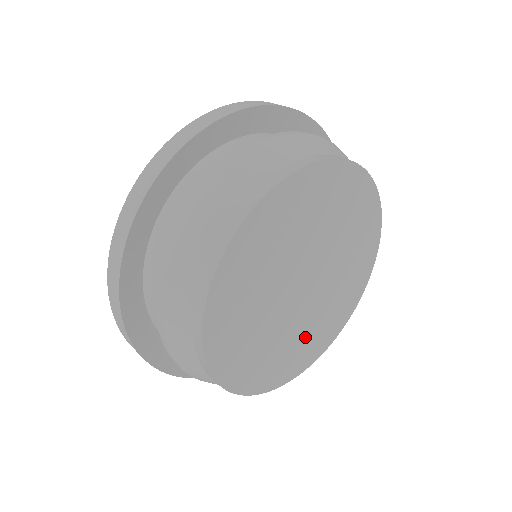
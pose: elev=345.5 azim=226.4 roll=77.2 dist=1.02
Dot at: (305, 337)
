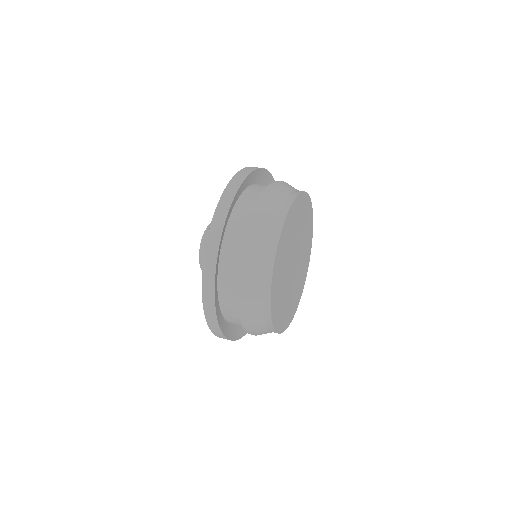
Dot at: (303, 266)
